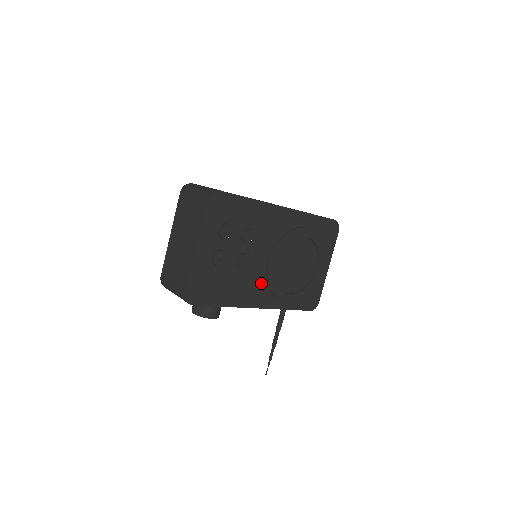
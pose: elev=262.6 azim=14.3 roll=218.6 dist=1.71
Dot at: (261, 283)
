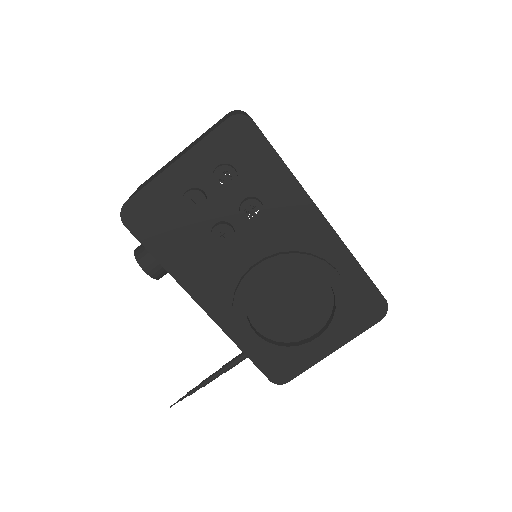
Dot at: (228, 283)
